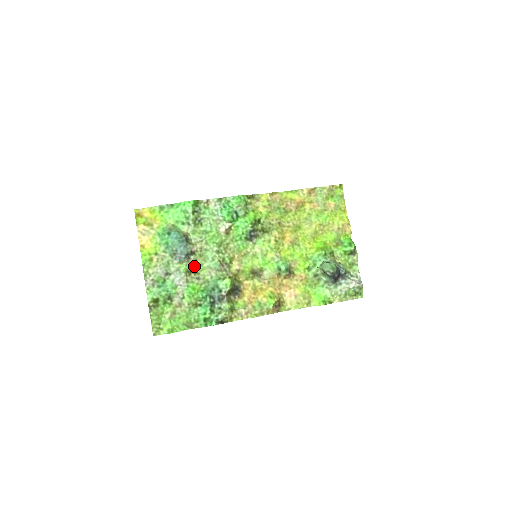
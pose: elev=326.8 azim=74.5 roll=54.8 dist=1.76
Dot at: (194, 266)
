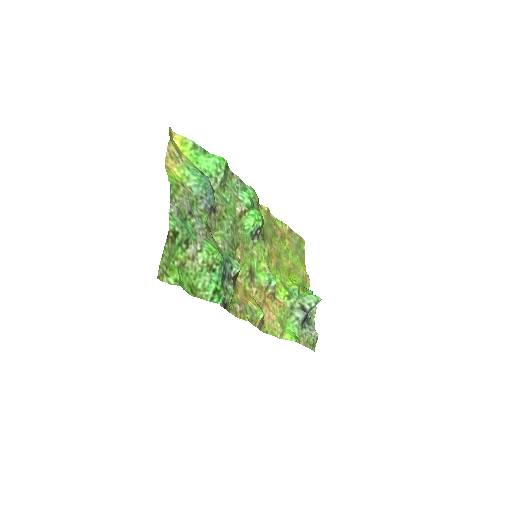
Dot at: (212, 225)
